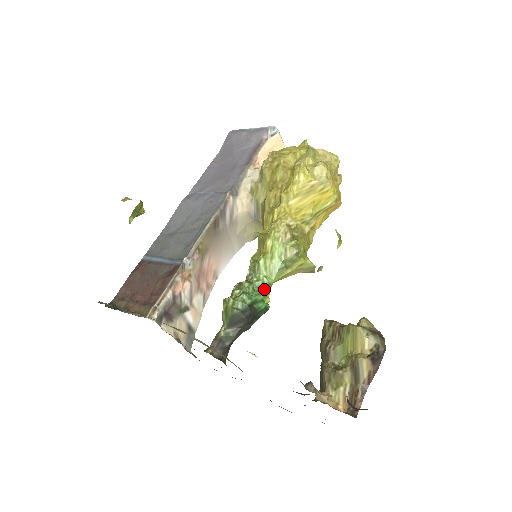
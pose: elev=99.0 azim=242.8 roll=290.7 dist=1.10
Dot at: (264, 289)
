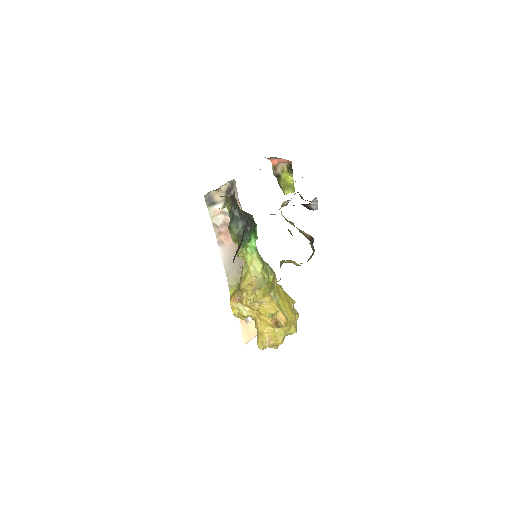
Dot at: (255, 244)
